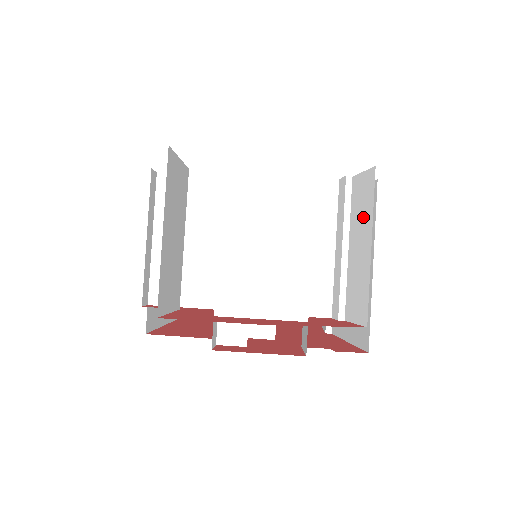
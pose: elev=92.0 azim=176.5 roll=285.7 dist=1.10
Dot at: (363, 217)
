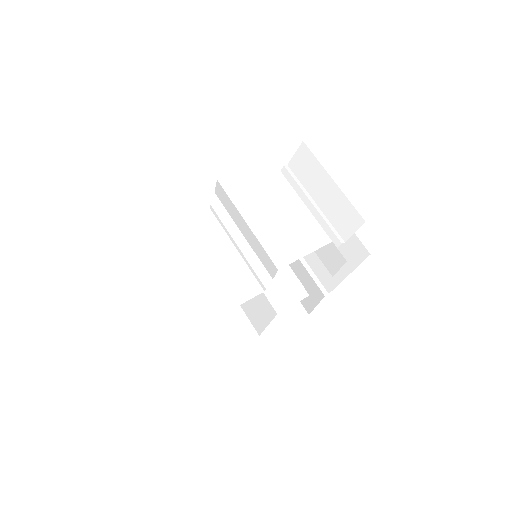
Dot at: (314, 174)
